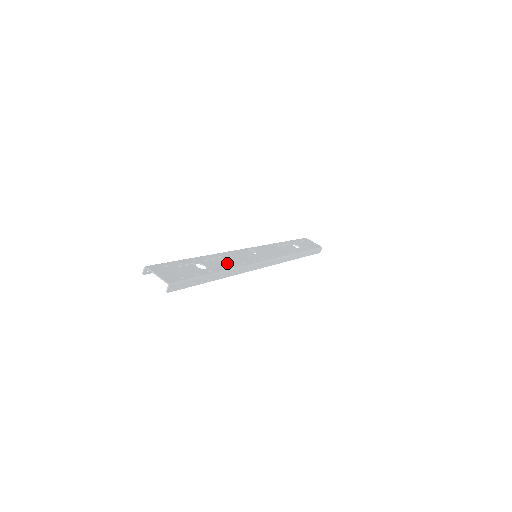
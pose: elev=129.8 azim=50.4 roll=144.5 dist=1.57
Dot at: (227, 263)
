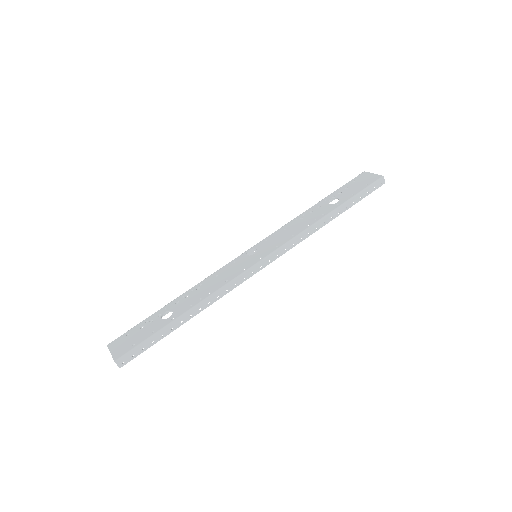
Dot at: (202, 293)
